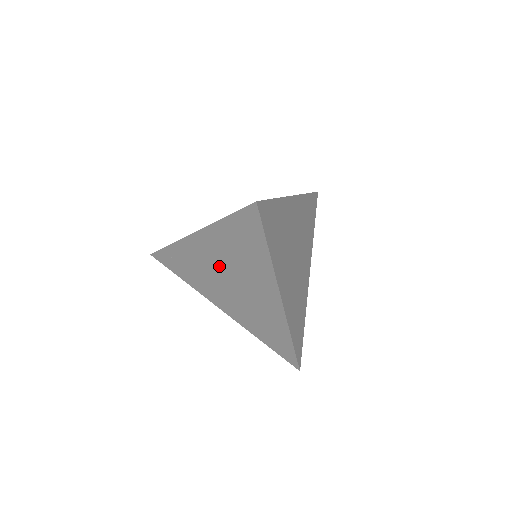
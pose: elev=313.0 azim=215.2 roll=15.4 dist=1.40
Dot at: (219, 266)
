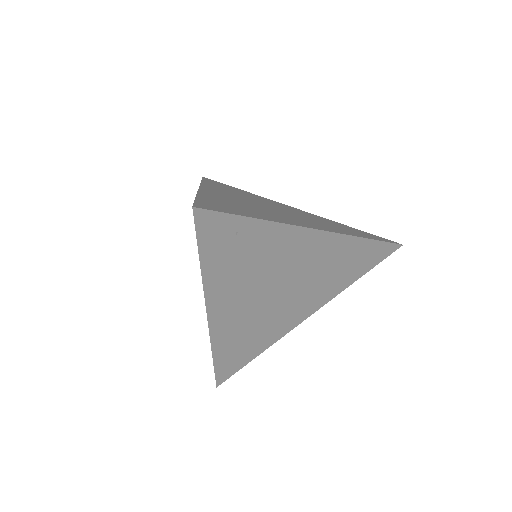
Dot at: occluded
